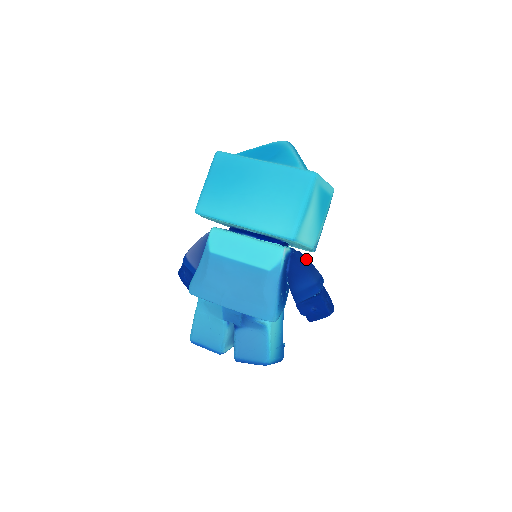
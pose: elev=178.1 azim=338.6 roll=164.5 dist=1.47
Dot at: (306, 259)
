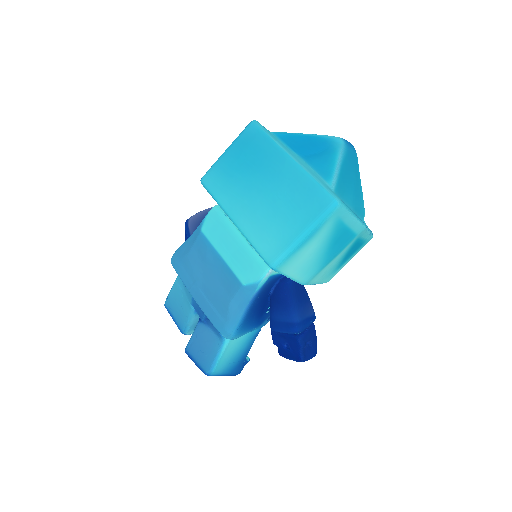
Dot at: (301, 290)
